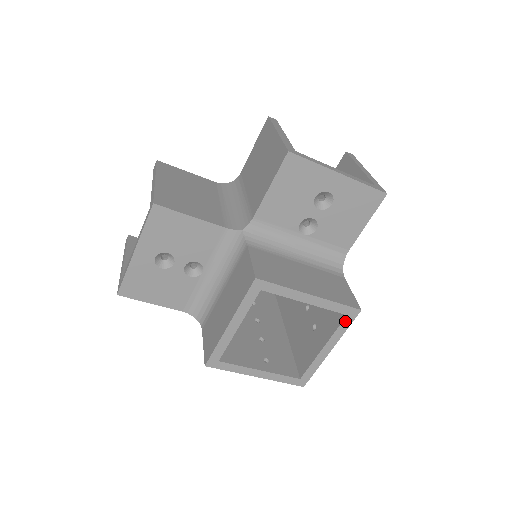
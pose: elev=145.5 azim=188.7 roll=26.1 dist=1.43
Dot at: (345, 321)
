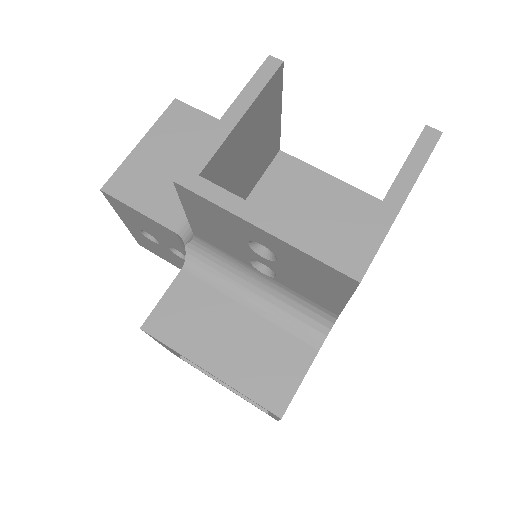
Dot at: (271, 413)
